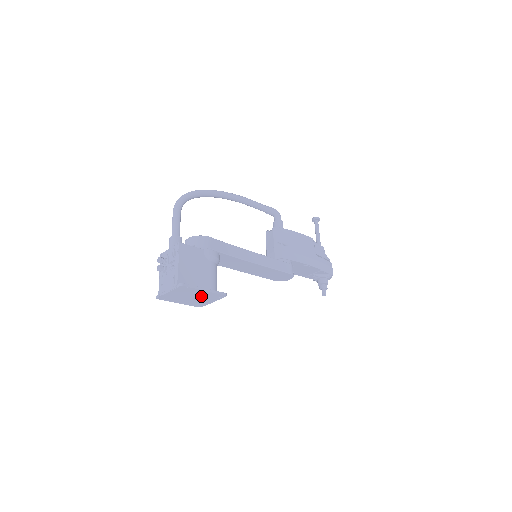
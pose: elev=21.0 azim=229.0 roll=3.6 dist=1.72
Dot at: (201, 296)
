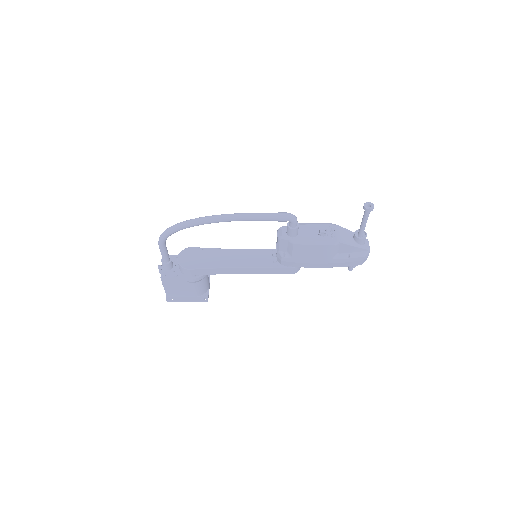
Dot at: occluded
